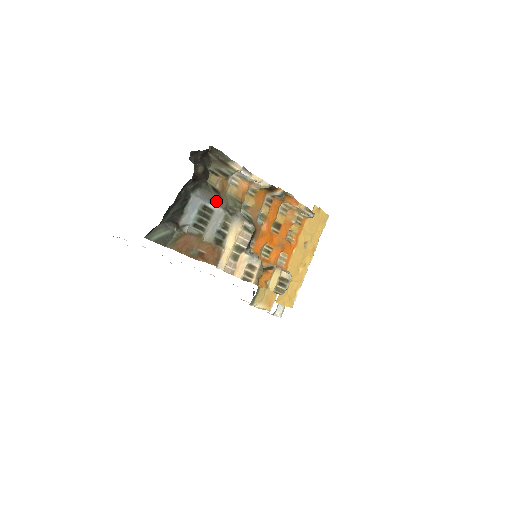
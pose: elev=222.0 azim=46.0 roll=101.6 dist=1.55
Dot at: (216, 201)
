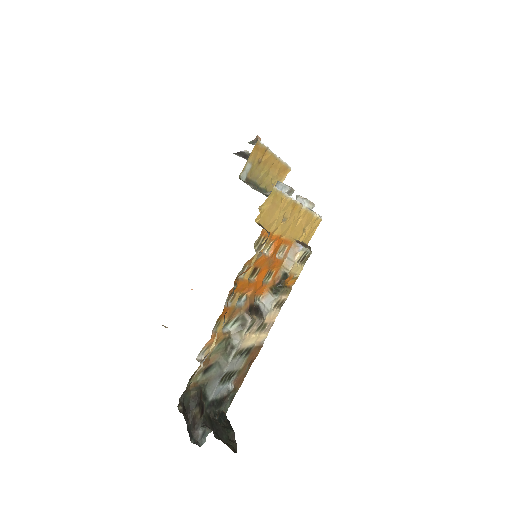
Dot at: (219, 371)
